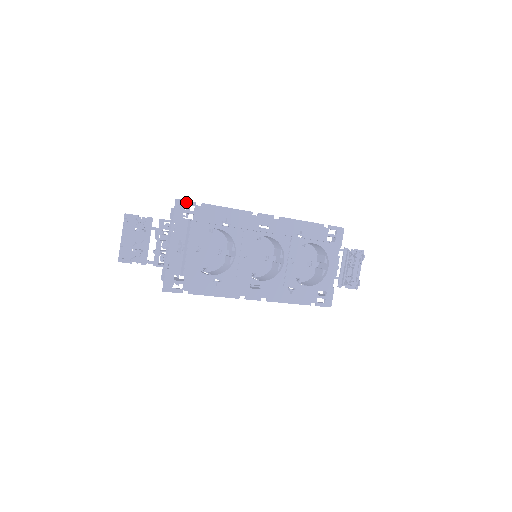
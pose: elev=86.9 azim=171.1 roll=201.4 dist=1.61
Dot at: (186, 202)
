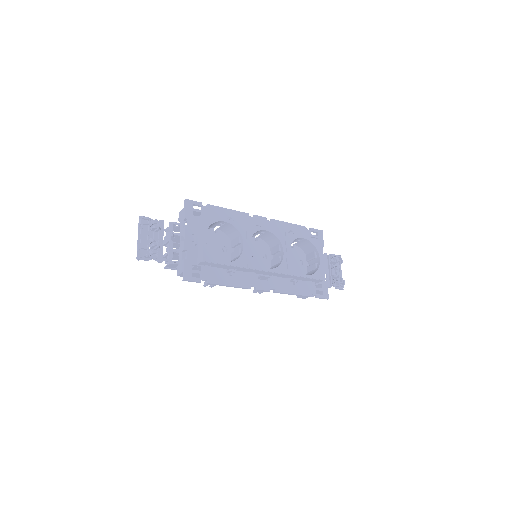
Dot at: (194, 202)
